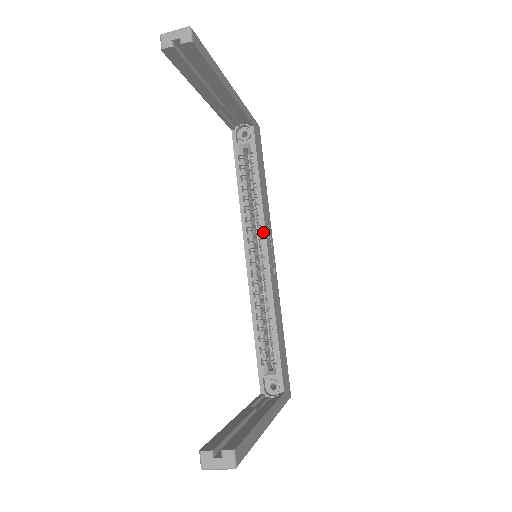
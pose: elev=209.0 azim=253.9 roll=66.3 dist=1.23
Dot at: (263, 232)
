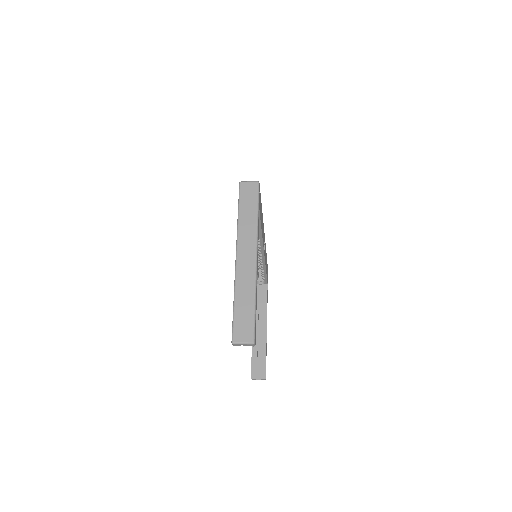
Dot at: (262, 248)
